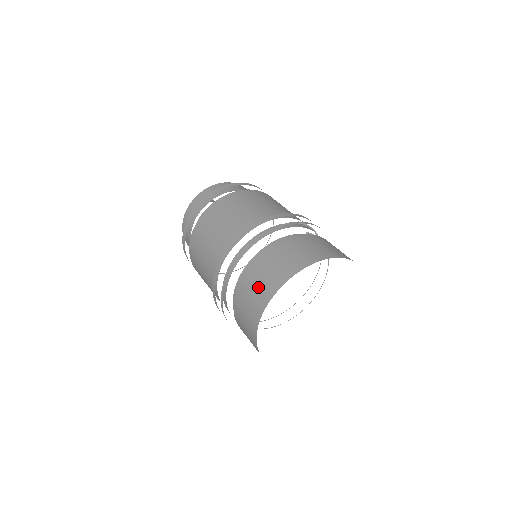
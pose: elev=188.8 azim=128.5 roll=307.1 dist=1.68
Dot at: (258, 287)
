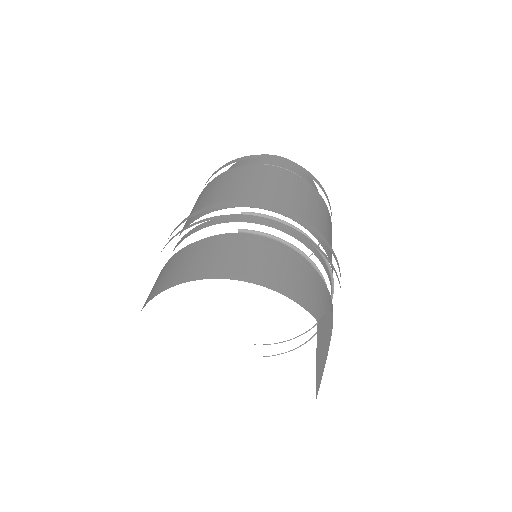
Dot at: occluded
